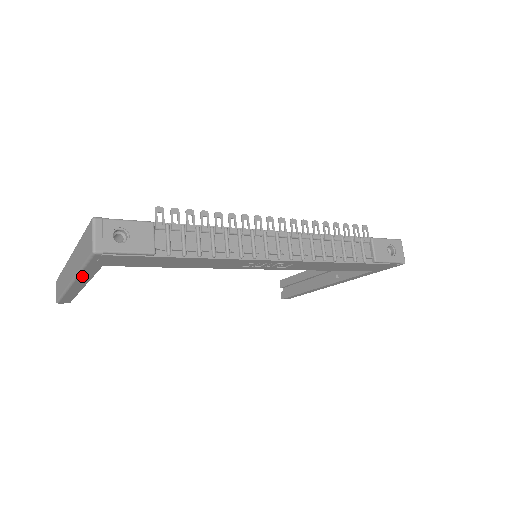
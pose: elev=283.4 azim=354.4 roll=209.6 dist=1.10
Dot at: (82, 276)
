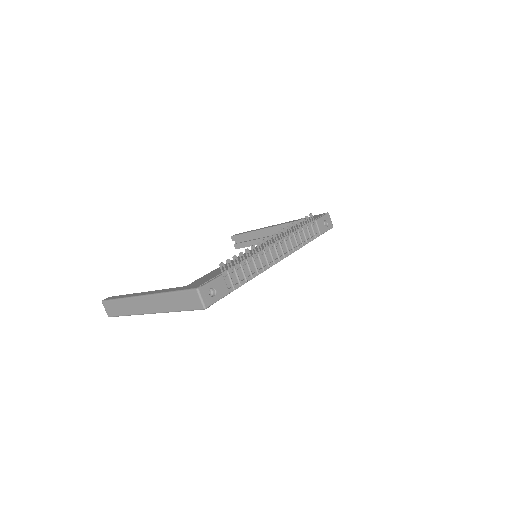
Dot at: occluded
